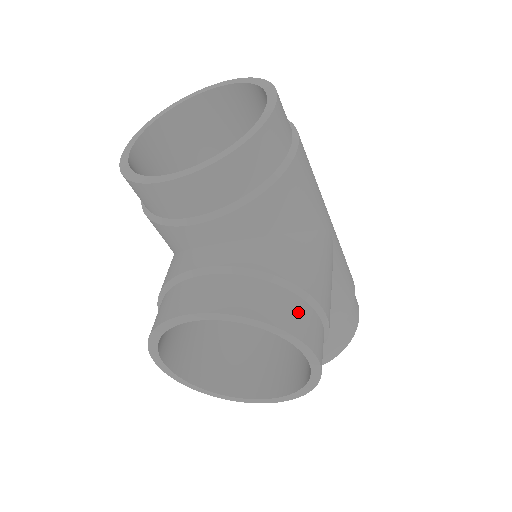
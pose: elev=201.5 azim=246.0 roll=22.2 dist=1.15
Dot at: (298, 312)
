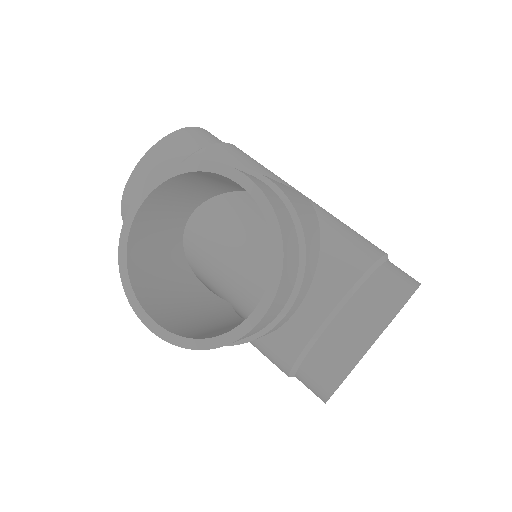
Dot at: occluded
